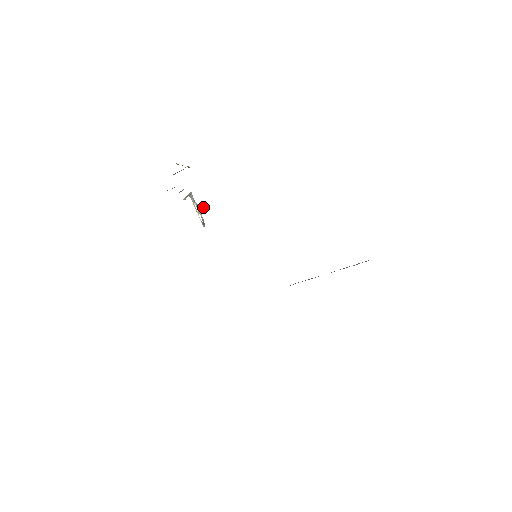
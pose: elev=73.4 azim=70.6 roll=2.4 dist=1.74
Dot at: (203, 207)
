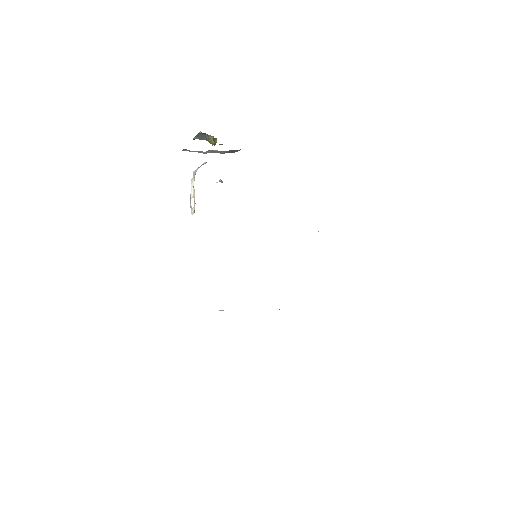
Dot at: occluded
